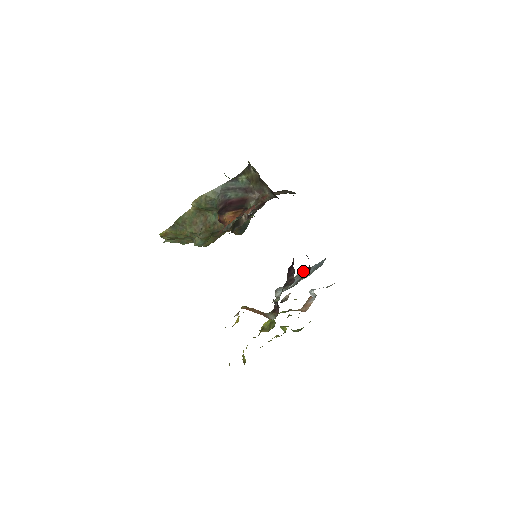
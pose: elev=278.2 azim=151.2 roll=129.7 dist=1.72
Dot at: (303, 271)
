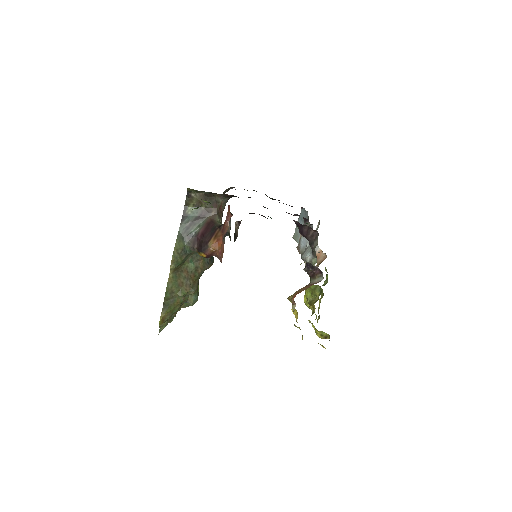
Dot at: occluded
